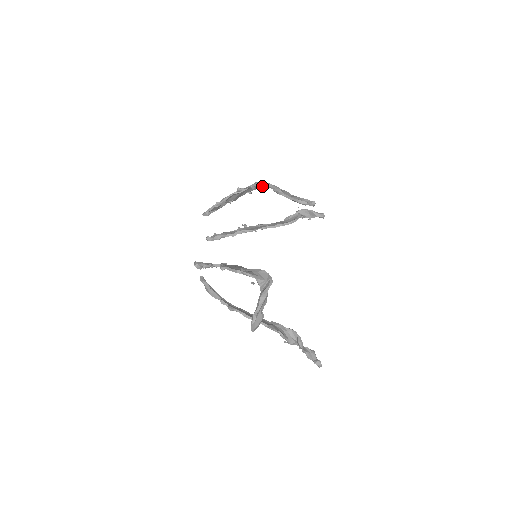
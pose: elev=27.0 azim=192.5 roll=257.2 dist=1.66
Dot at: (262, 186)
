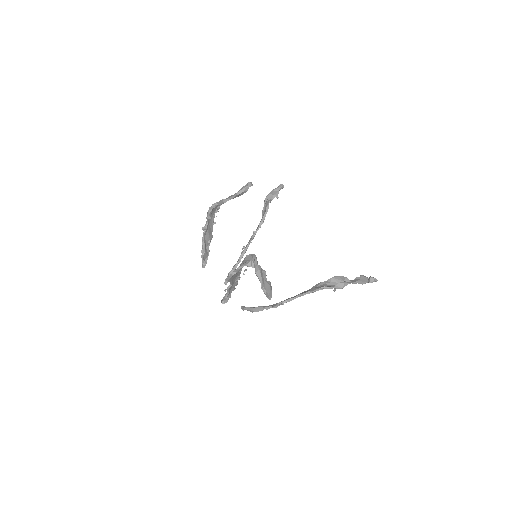
Dot at: (215, 210)
